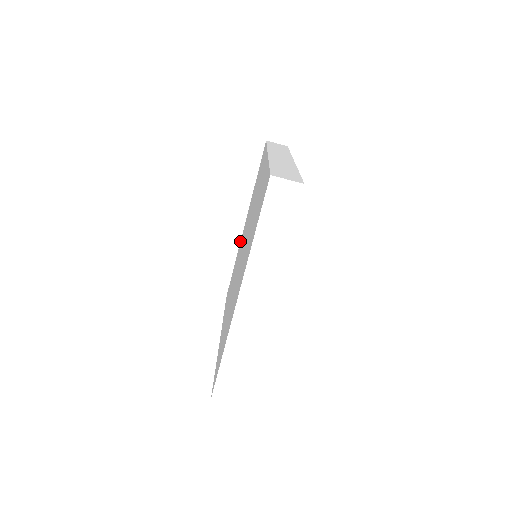
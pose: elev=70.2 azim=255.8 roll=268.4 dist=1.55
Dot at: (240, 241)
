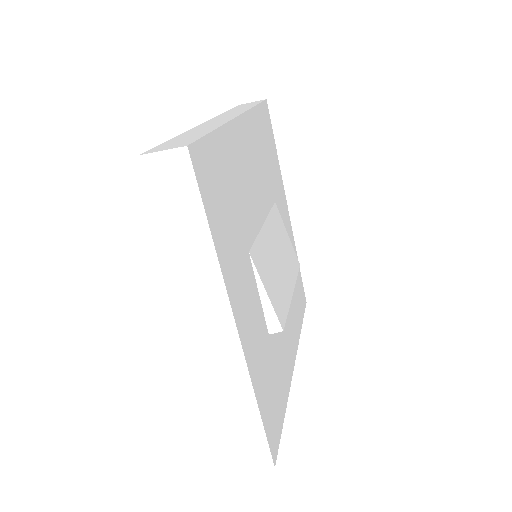
Dot at: occluded
